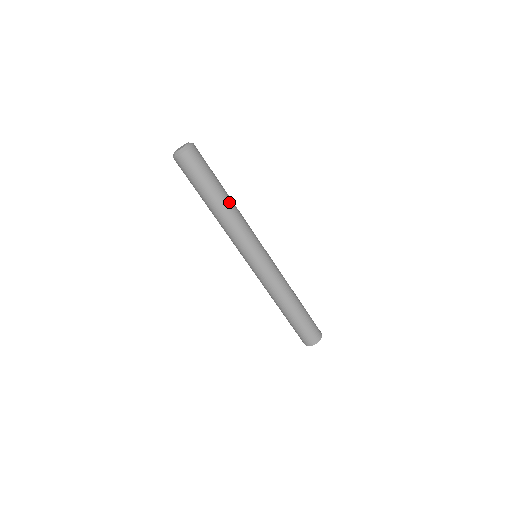
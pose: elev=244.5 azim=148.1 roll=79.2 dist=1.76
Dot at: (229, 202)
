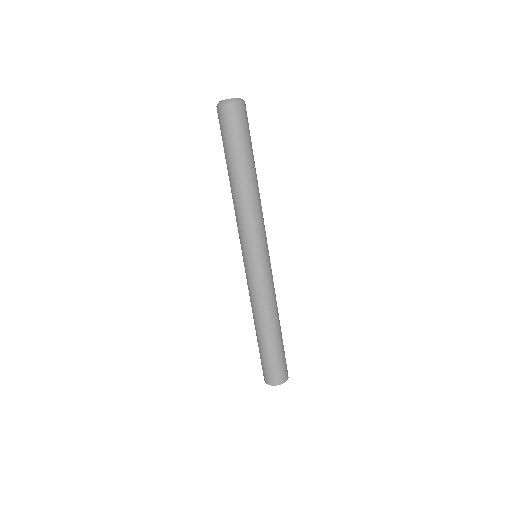
Dot at: (252, 182)
